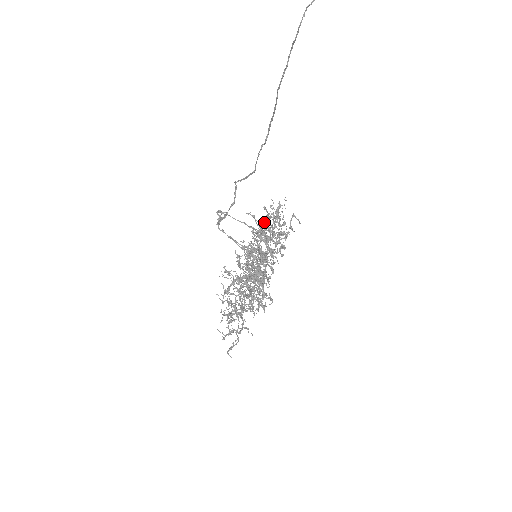
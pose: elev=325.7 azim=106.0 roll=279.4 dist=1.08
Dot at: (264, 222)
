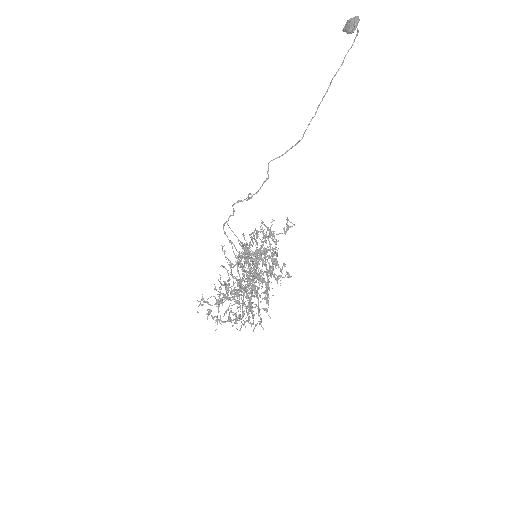
Dot at: (252, 237)
